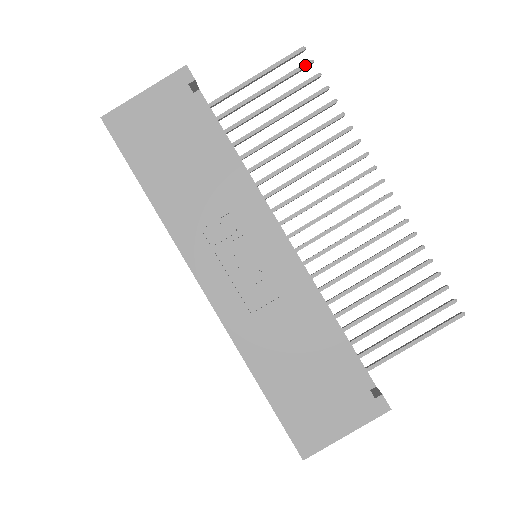
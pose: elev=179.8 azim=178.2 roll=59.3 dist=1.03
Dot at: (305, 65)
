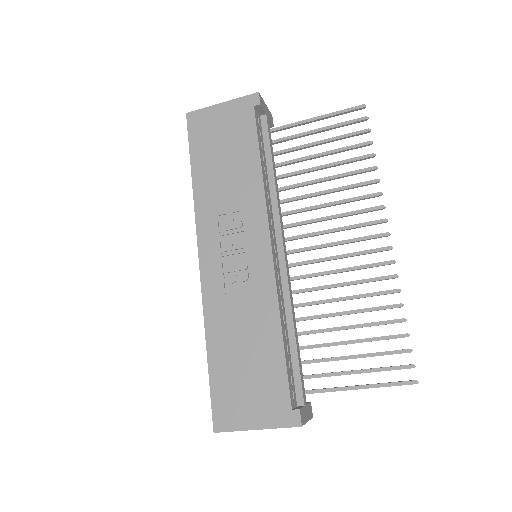
Dot at: (360, 119)
